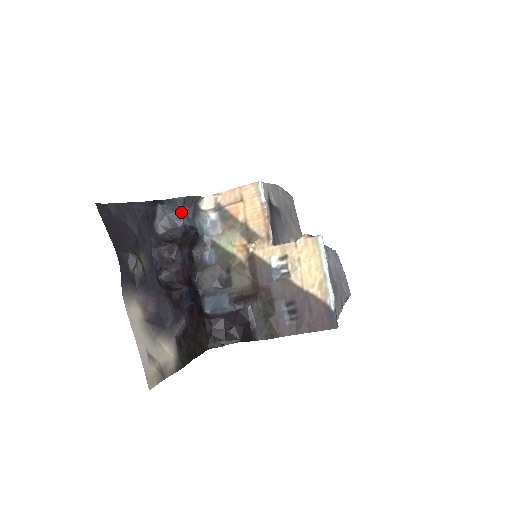
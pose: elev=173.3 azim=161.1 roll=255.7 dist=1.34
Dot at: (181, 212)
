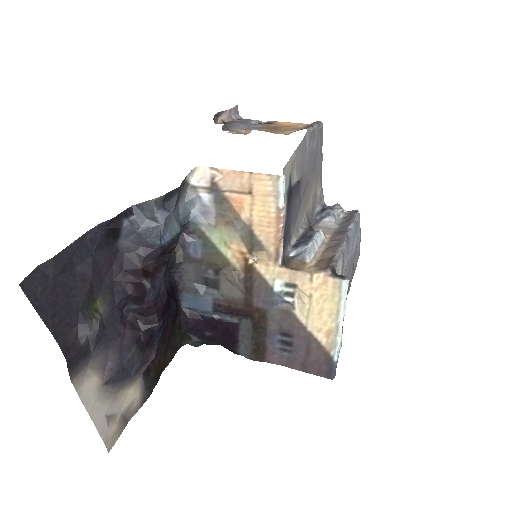
Dot at: (158, 230)
